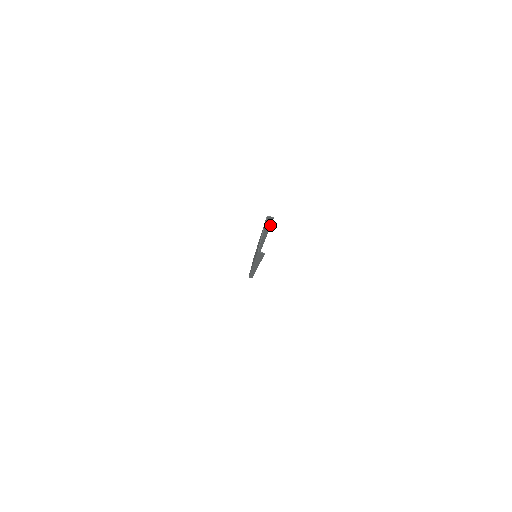
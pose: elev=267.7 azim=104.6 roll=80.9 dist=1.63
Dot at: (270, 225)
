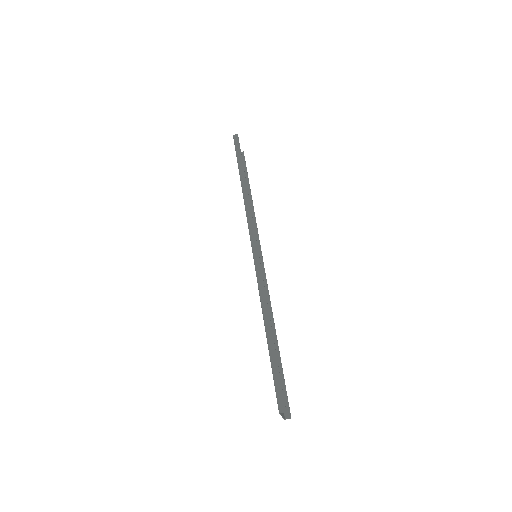
Dot at: (278, 371)
